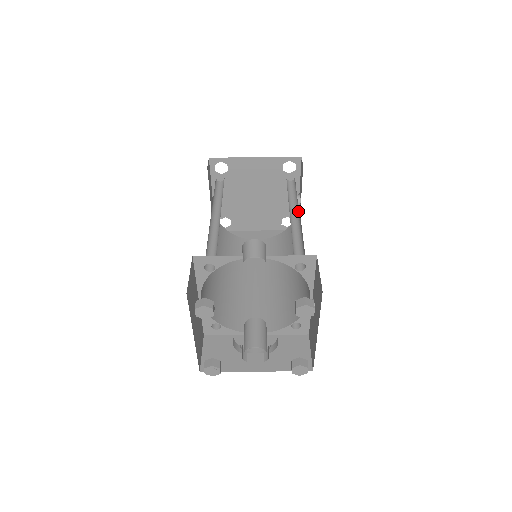
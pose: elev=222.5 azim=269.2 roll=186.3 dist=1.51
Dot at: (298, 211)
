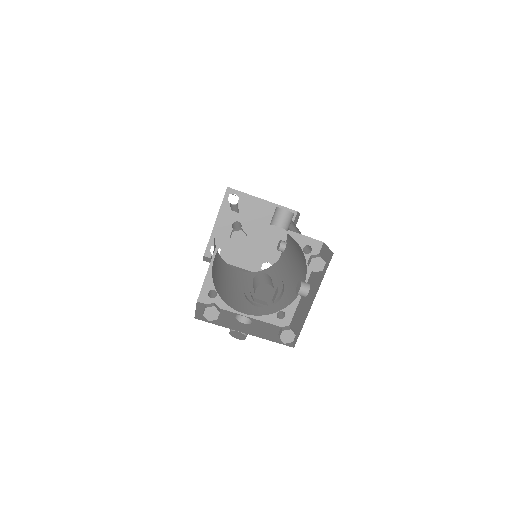
Dot at: occluded
